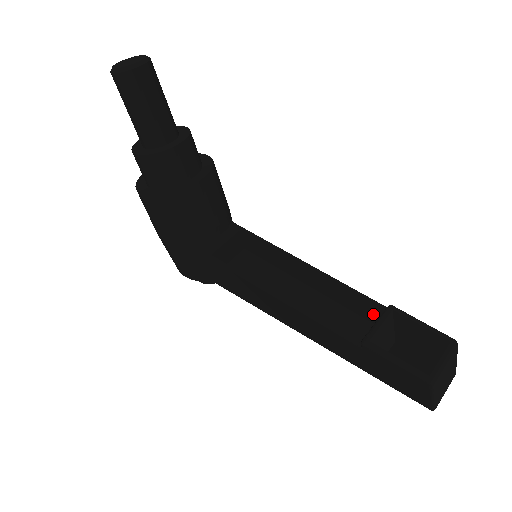
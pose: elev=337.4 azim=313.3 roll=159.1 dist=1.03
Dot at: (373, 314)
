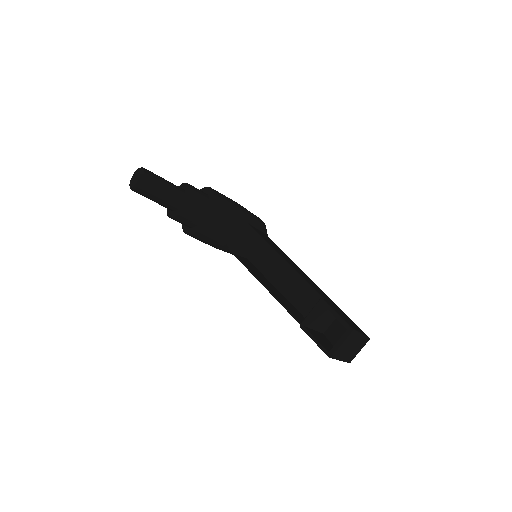
Dot at: occluded
